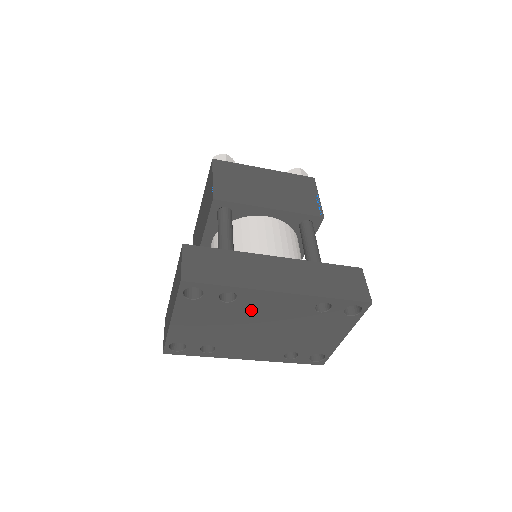
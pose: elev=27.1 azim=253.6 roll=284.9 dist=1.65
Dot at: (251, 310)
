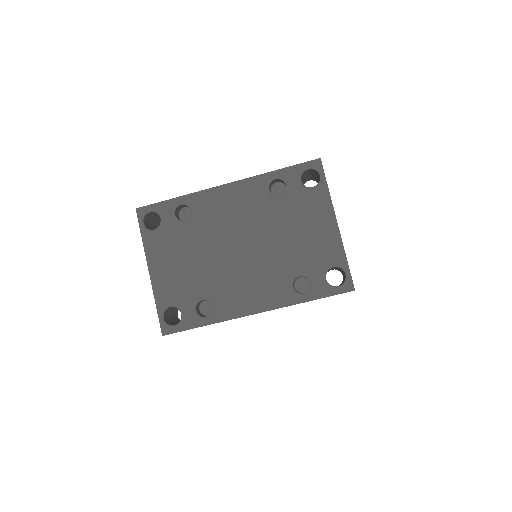
Dot at: (213, 222)
